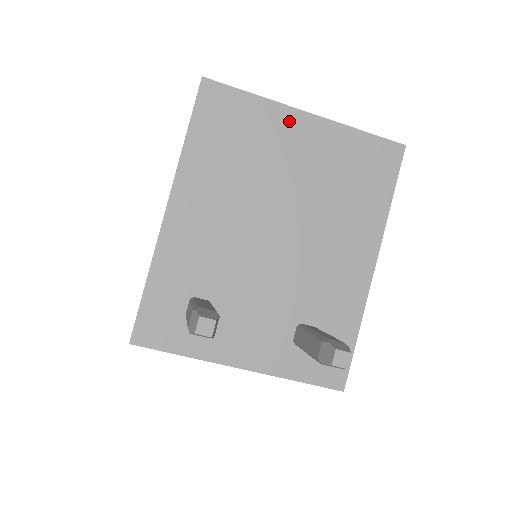
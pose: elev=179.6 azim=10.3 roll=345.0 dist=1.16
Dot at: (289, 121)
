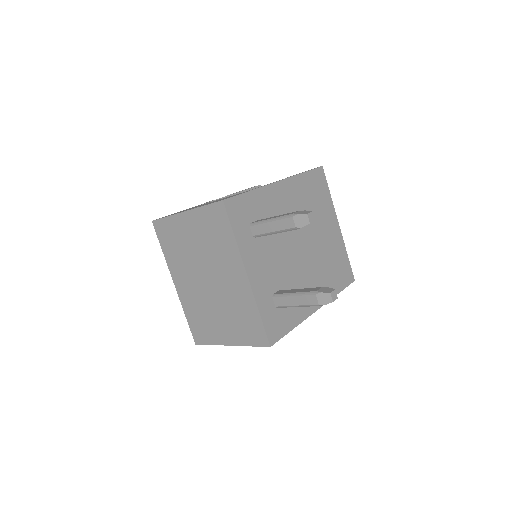
Dot at: (333, 218)
